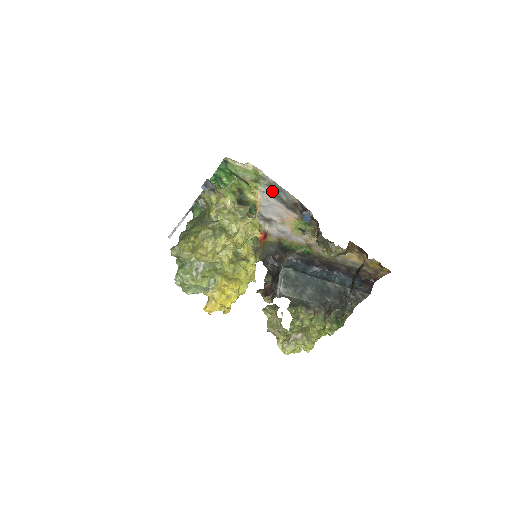
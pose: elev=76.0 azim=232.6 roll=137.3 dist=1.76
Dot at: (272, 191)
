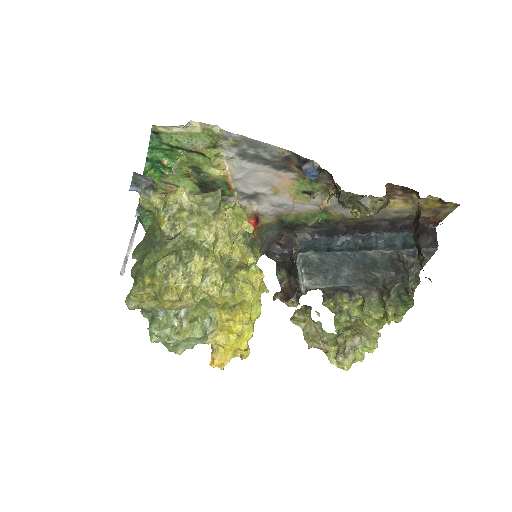
Dot at: (244, 152)
